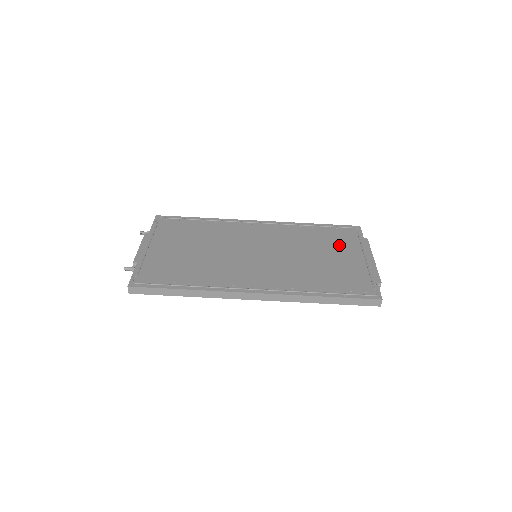
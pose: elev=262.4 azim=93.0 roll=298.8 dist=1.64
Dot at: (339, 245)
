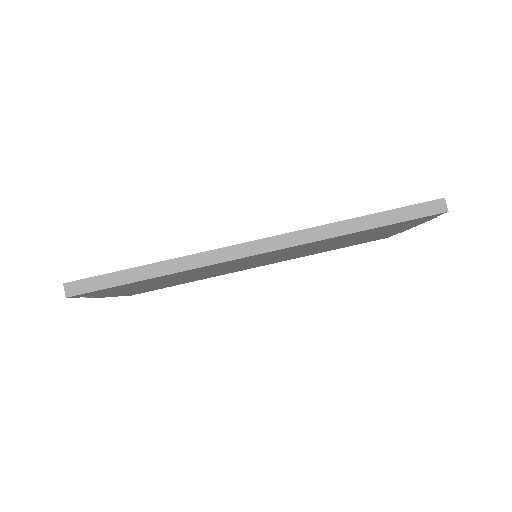
Dot at: occluded
